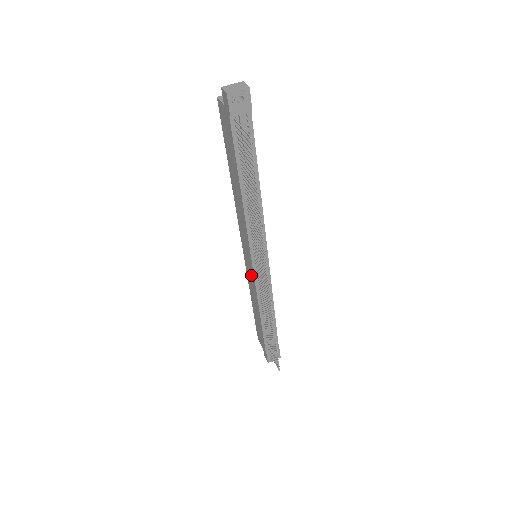
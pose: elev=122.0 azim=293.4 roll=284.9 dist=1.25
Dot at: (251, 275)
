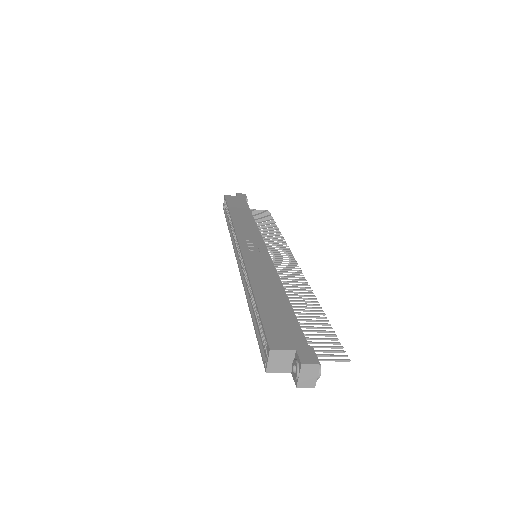
Dot at: occluded
